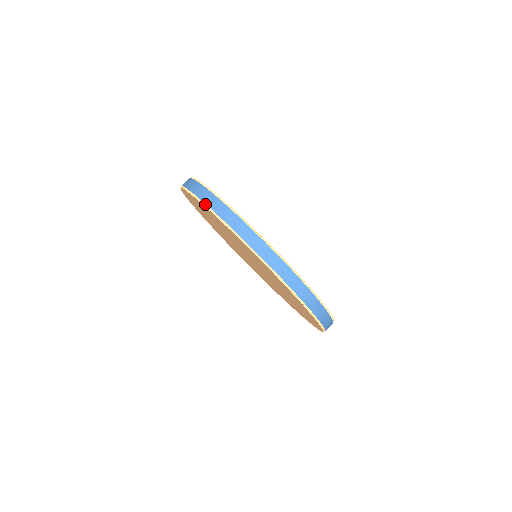
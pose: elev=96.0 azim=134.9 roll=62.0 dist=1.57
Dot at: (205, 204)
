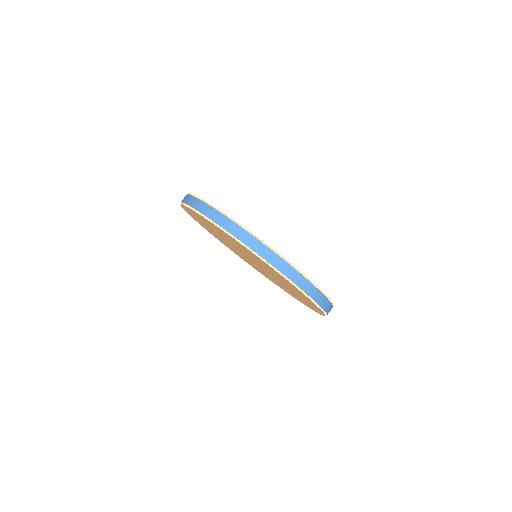
Dot at: (197, 211)
